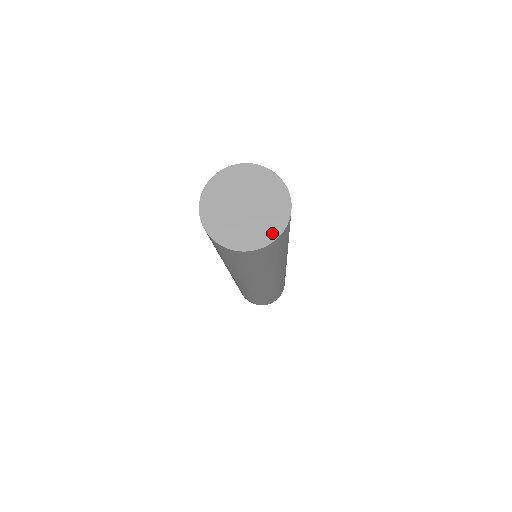
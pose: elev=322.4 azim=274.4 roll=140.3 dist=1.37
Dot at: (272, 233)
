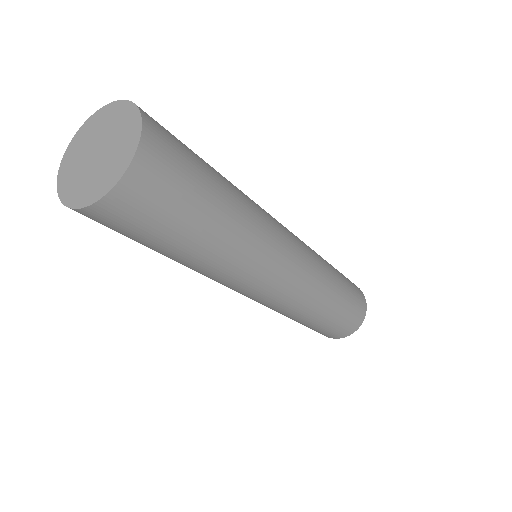
Dot at: (98, 192)
